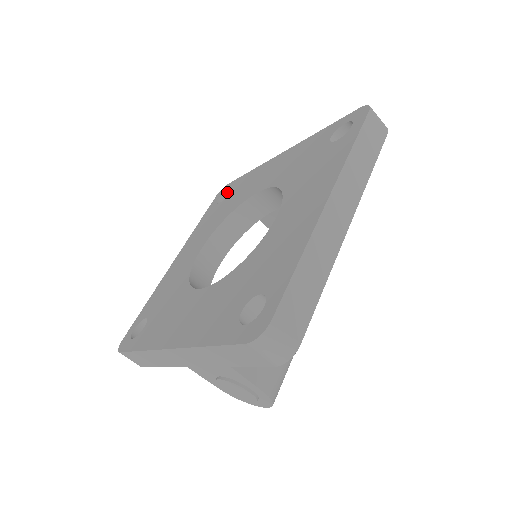
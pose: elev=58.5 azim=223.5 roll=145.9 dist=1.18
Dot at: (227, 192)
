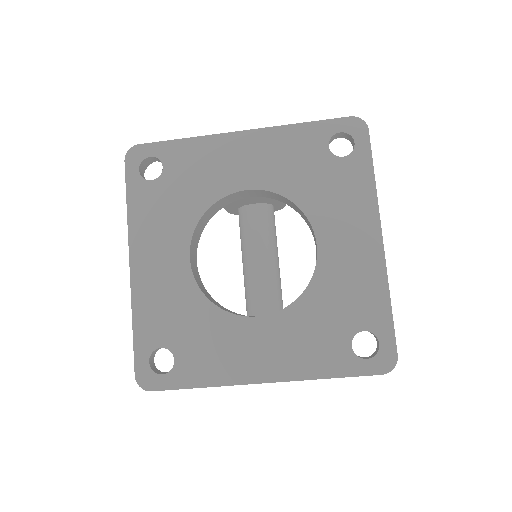
Dot at: (146, 159)
